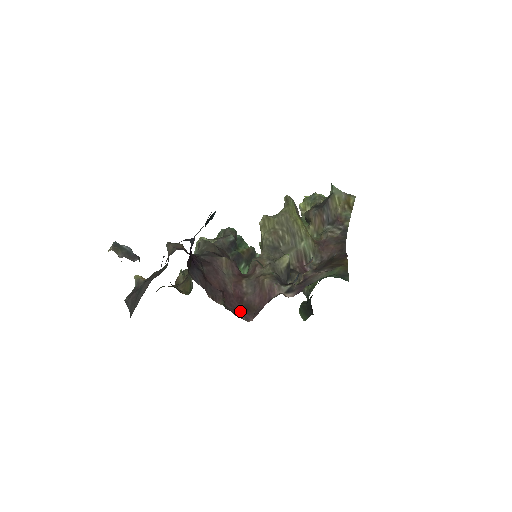
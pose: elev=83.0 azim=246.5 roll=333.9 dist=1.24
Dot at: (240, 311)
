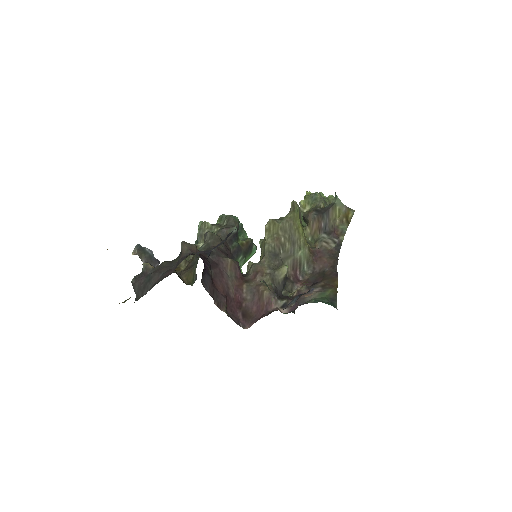
Dot at: (238, 316)
